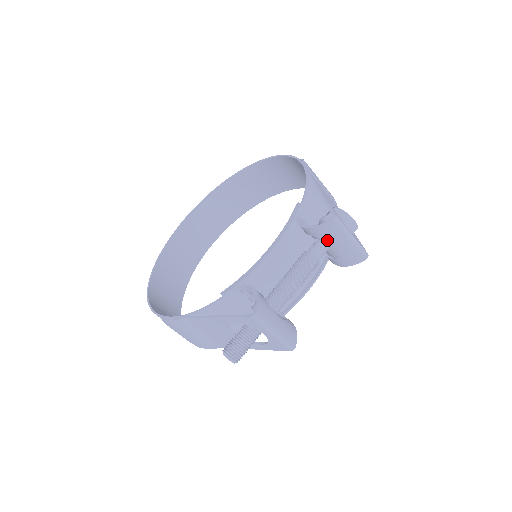
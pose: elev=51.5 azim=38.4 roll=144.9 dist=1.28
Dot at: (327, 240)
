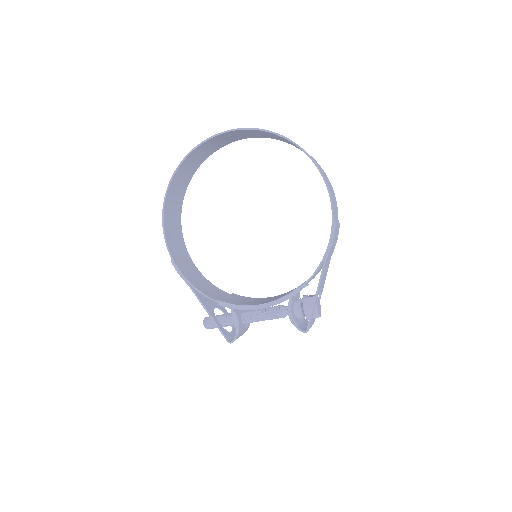
Dot at: occluded
